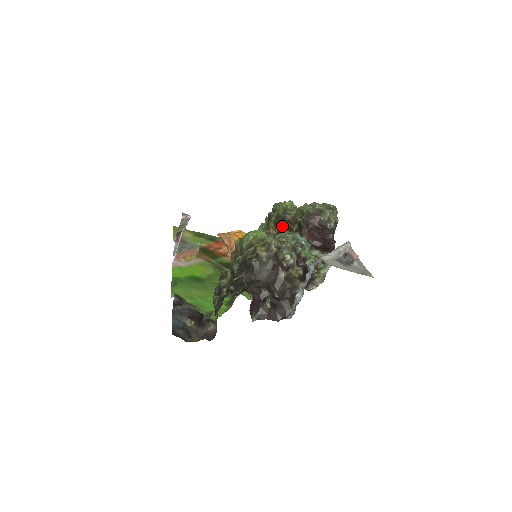
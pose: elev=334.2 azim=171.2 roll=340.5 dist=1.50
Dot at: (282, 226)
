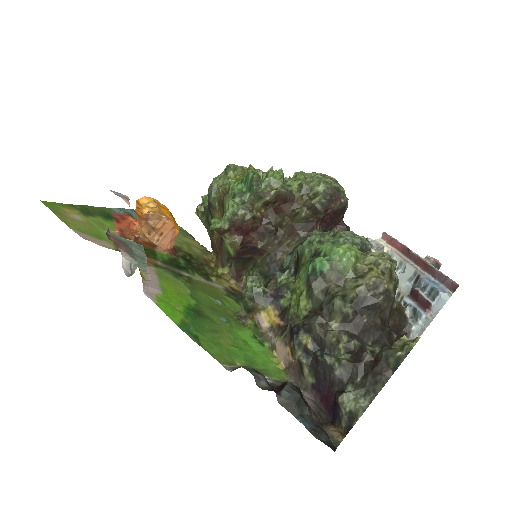
Dot at: (274, 207)
